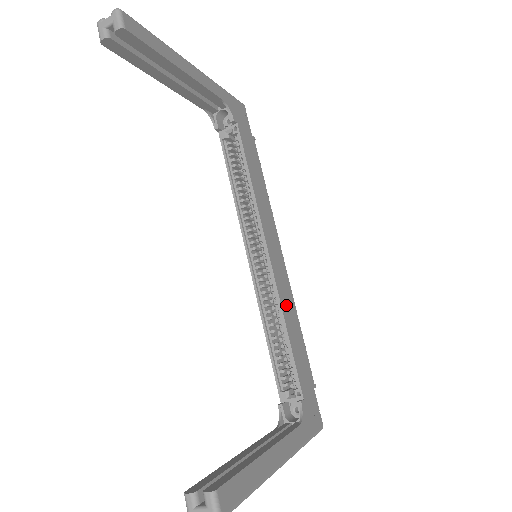
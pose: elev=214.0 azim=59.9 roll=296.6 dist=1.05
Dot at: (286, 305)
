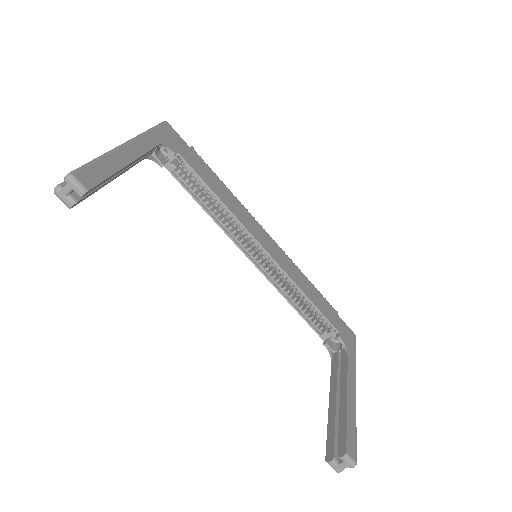
Dot at: (294, 276)
